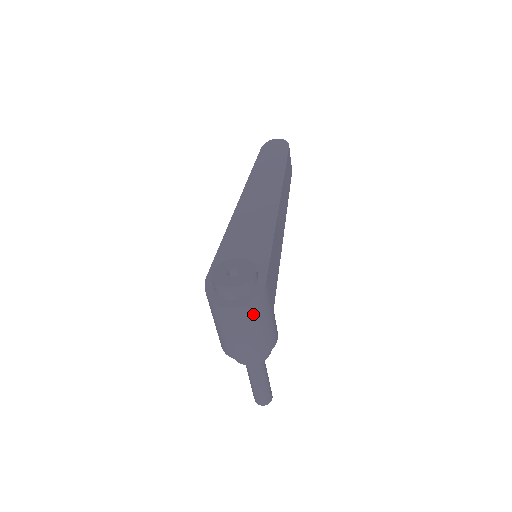
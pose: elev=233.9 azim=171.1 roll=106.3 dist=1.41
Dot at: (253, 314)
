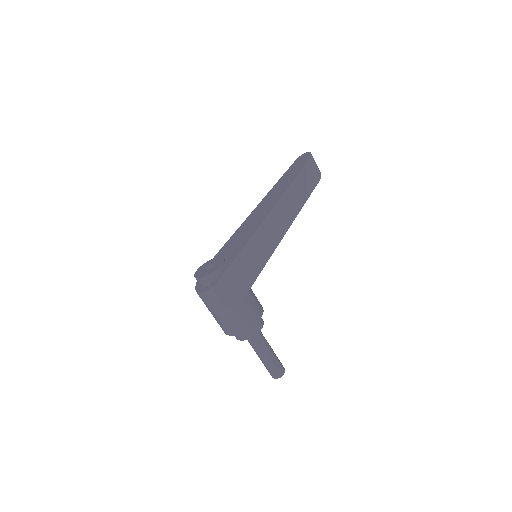
Dot at: (213, 300)
